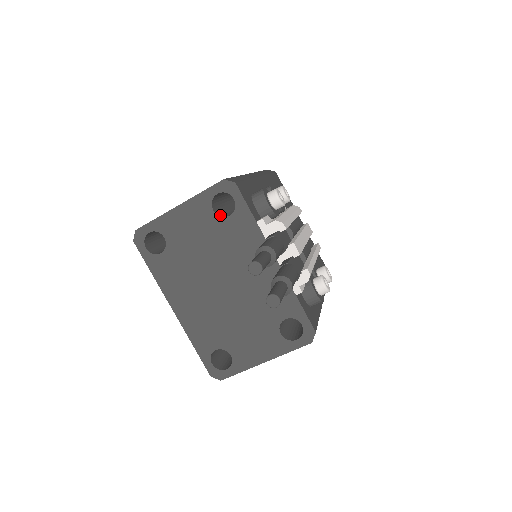
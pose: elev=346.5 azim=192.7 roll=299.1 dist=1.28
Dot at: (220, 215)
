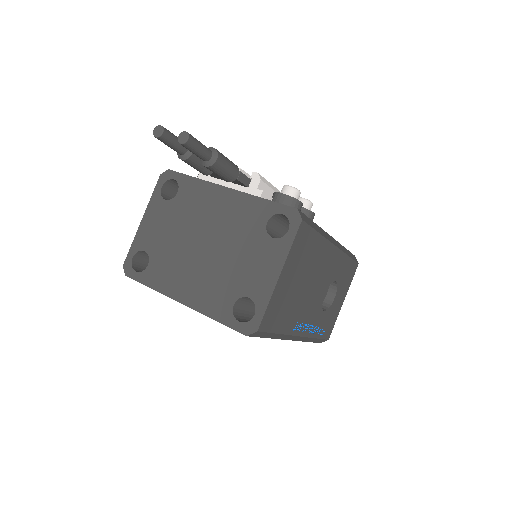
Dot at: (173, 200)
